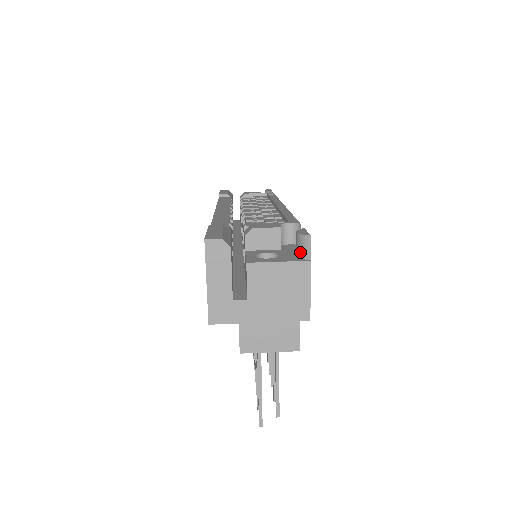
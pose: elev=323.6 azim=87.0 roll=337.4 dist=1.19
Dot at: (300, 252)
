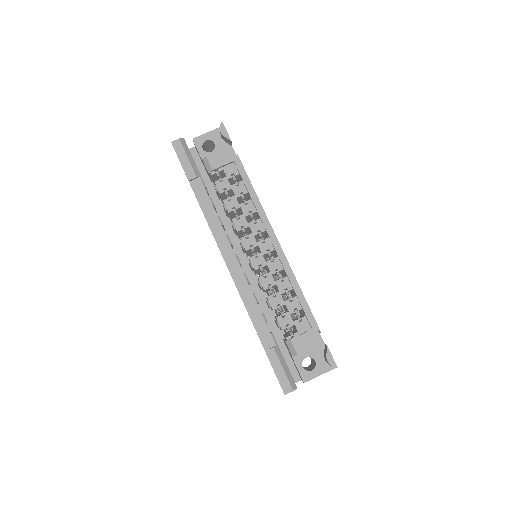
Dot at: (329, 365)
